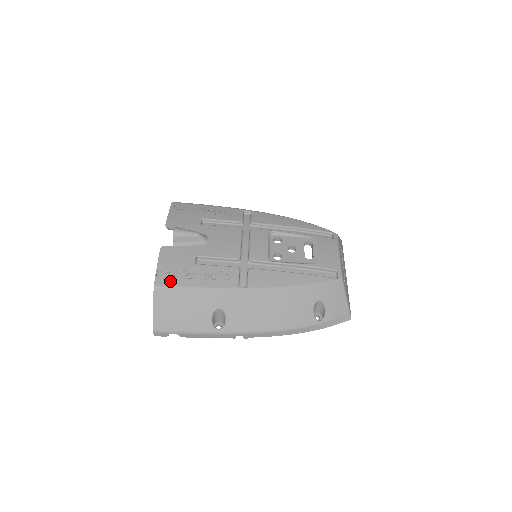
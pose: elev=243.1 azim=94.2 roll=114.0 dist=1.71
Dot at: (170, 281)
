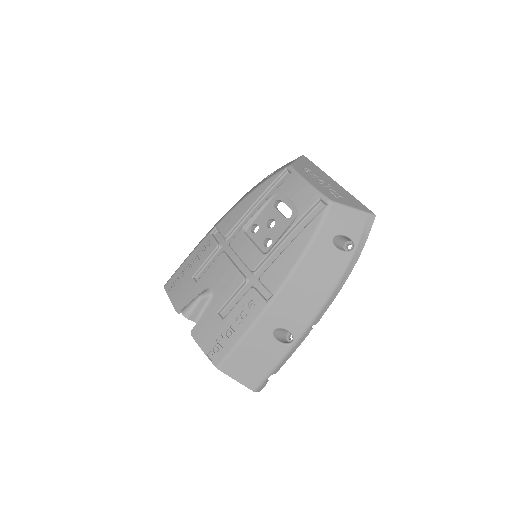
Dot at: (221, 352)
